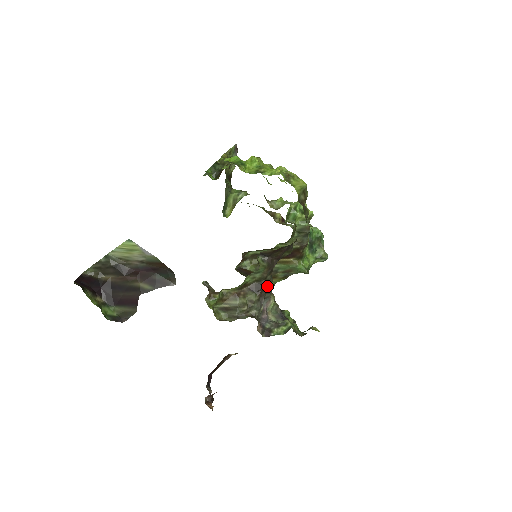
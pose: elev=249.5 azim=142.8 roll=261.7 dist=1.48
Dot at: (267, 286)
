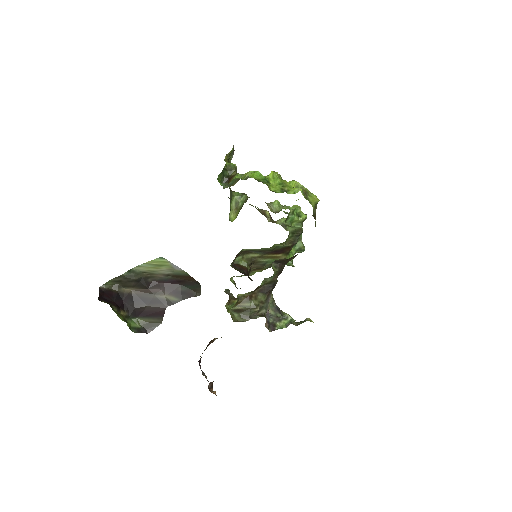
Dot at: (274, 287)
